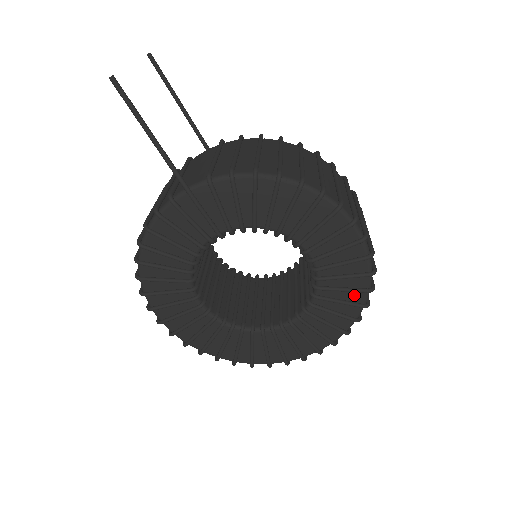
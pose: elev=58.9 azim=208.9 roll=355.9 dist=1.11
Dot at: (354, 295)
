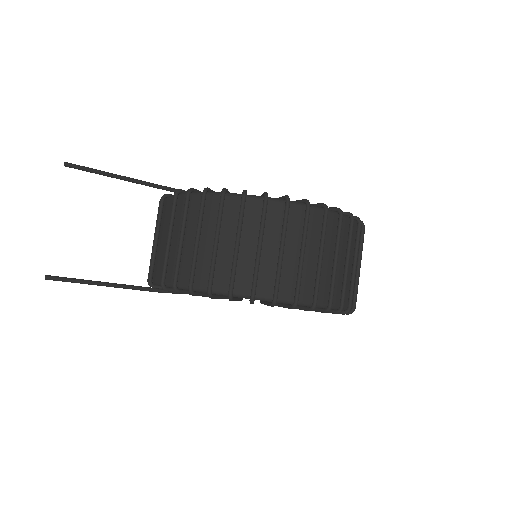
Dot at: occluded
